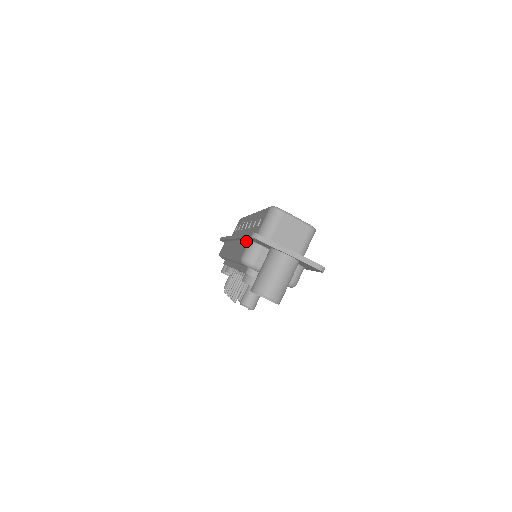
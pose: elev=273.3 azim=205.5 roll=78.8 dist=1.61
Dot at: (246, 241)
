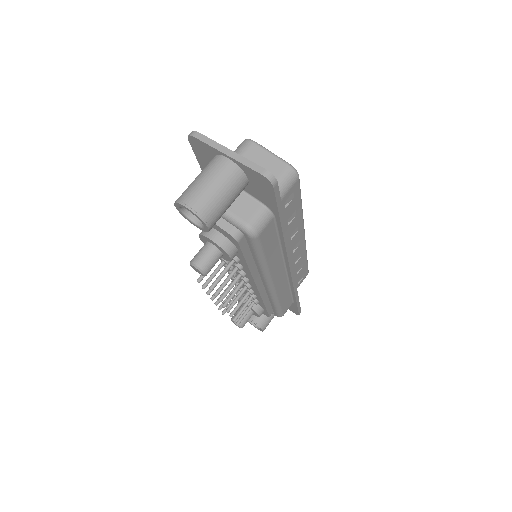
Dot at: occluded
